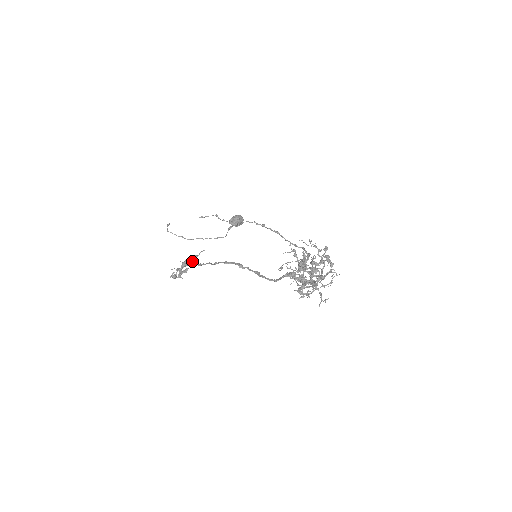
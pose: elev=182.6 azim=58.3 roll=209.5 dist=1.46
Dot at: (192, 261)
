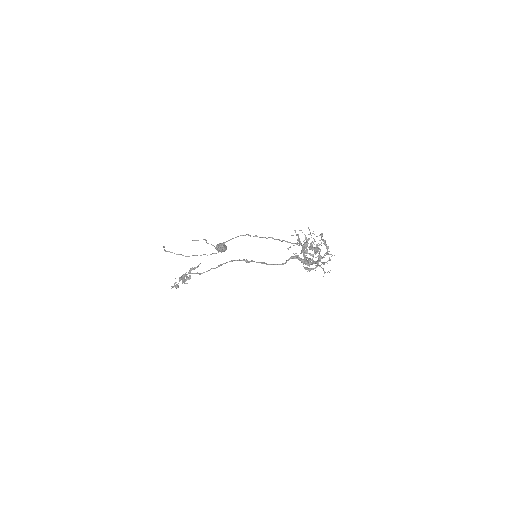
Dot at: occluded
